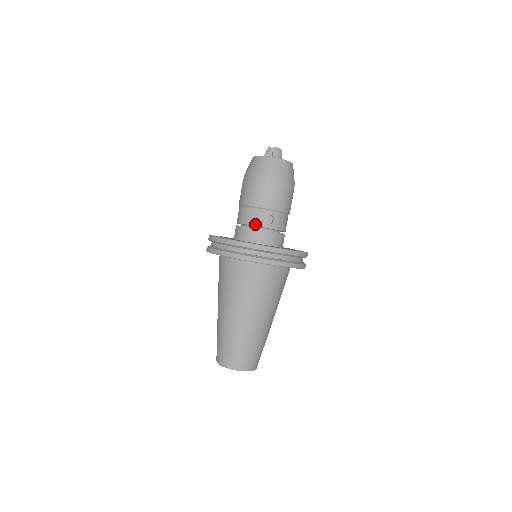
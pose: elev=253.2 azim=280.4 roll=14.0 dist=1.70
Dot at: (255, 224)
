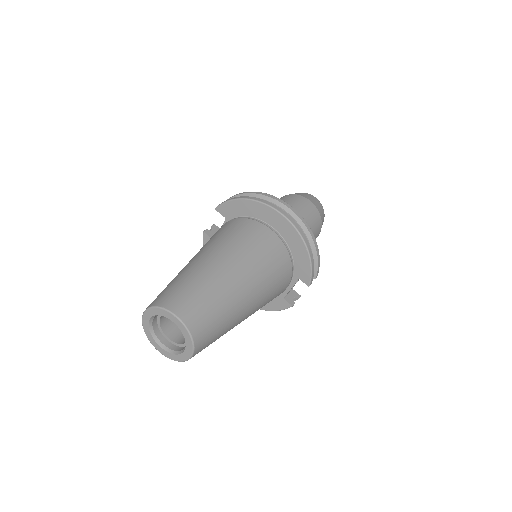
Dot at: occluded
